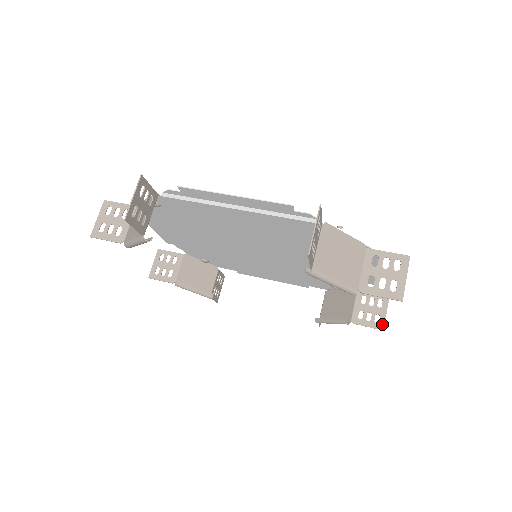
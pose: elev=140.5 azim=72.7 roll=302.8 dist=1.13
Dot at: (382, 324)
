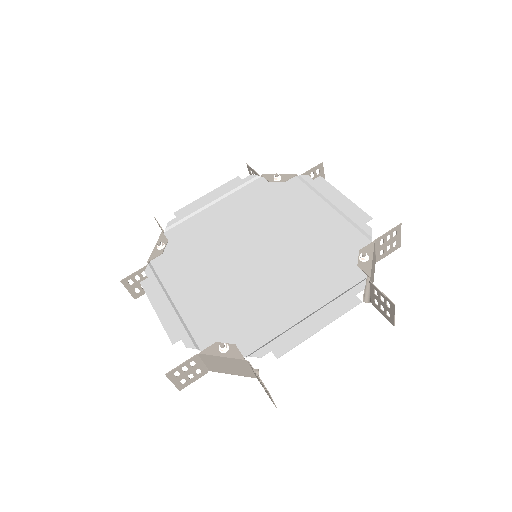
Dot at: occluded
